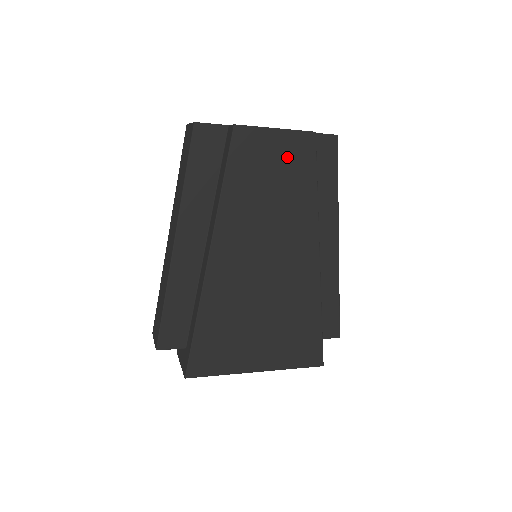
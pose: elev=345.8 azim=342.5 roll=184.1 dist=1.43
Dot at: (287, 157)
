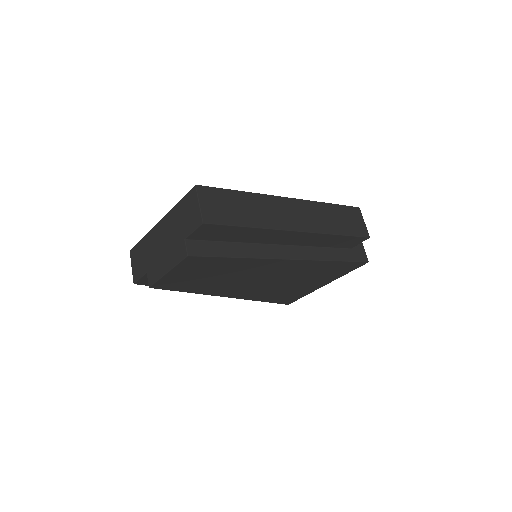
Dot at: (195, 269)
